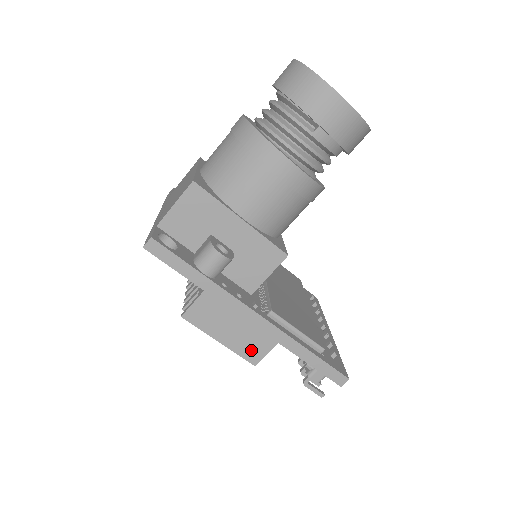
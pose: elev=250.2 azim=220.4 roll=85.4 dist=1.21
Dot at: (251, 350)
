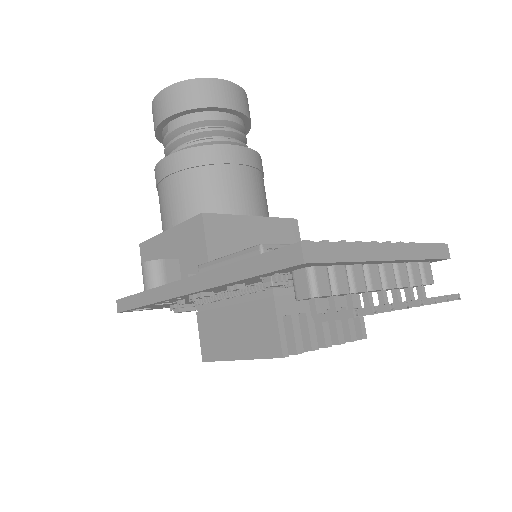
Dot at: (264, 340)
